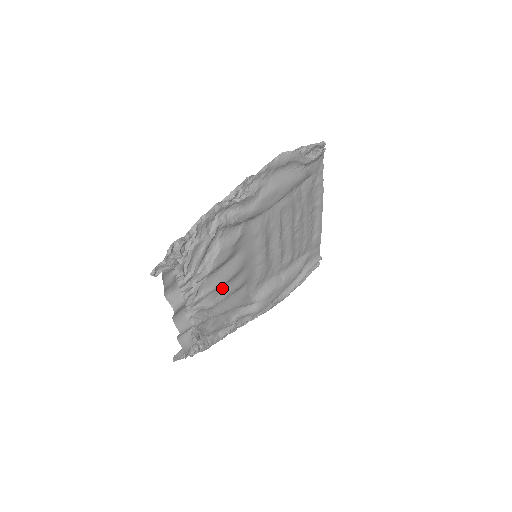
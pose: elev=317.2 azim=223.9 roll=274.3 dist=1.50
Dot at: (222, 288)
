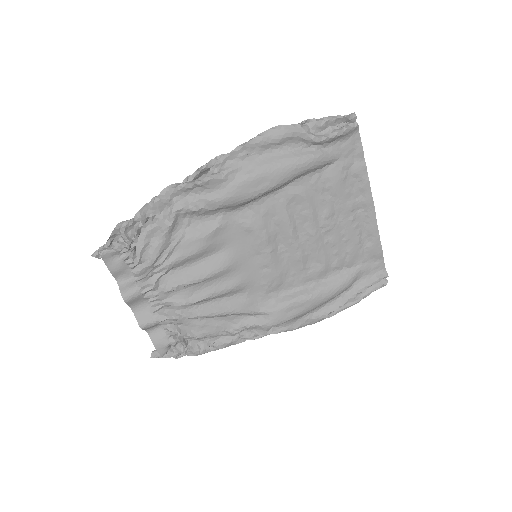
Dot at: (200, 286)
